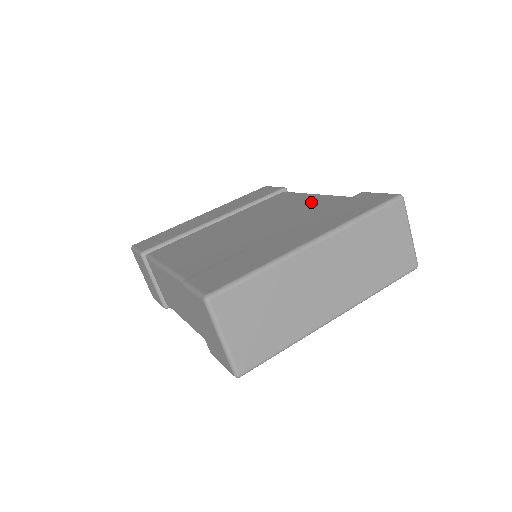
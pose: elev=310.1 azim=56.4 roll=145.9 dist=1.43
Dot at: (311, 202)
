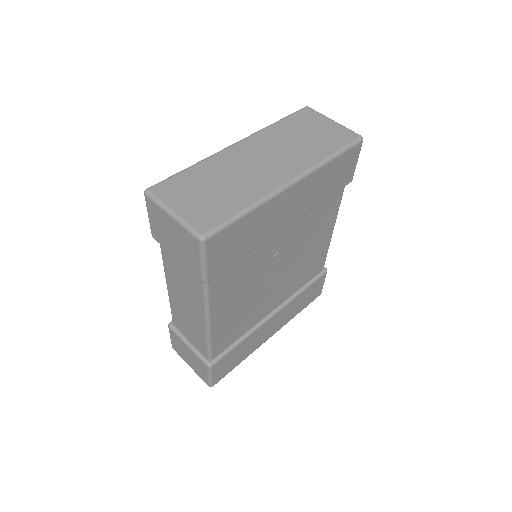
Dot at: occluded
